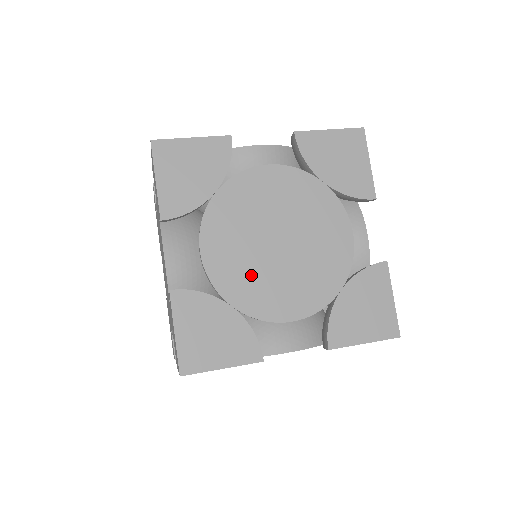
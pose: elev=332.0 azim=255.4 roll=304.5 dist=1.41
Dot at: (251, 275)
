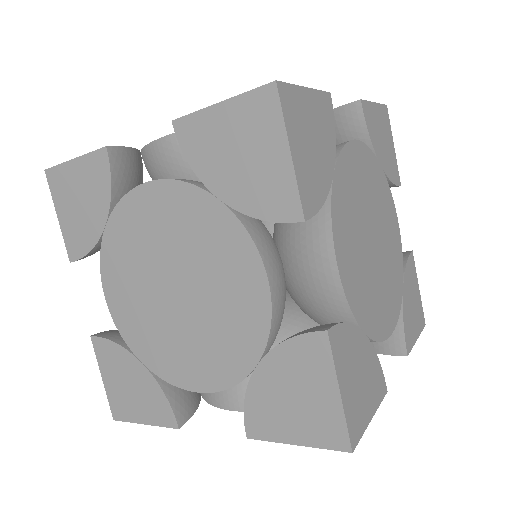
Dot at: (153, 330)
